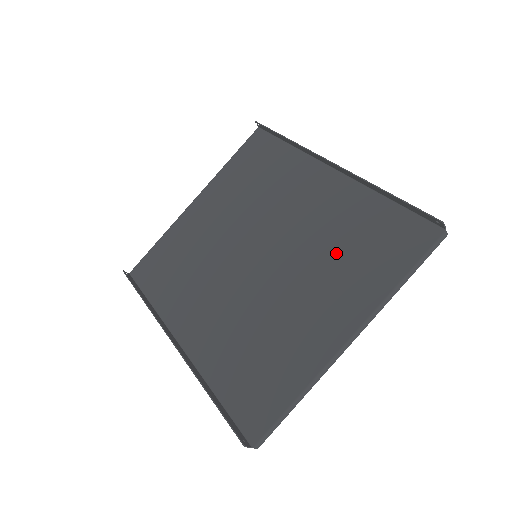
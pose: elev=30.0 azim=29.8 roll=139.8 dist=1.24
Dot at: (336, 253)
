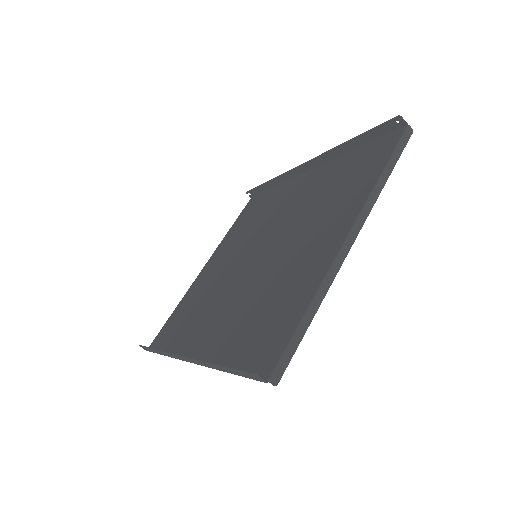
Dot at: (323, 202)
